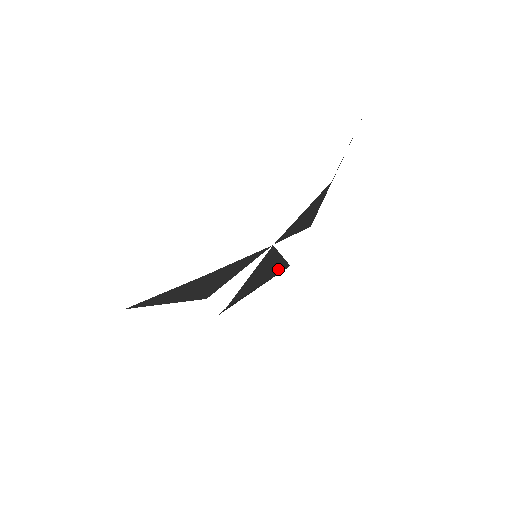
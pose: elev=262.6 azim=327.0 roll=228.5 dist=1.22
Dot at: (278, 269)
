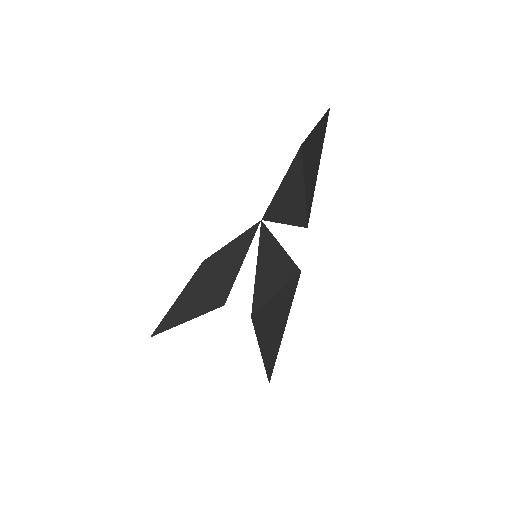
Dot at: (288, 272)
